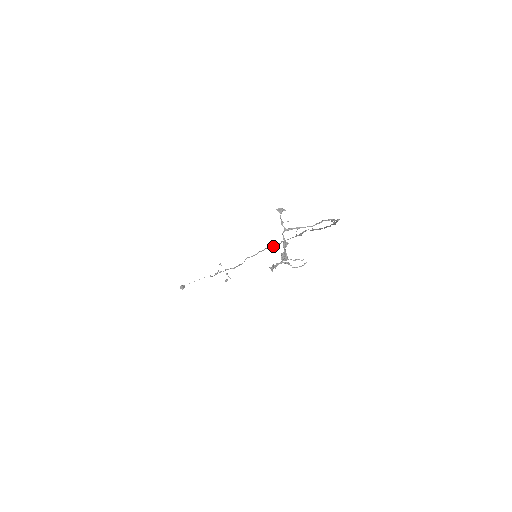
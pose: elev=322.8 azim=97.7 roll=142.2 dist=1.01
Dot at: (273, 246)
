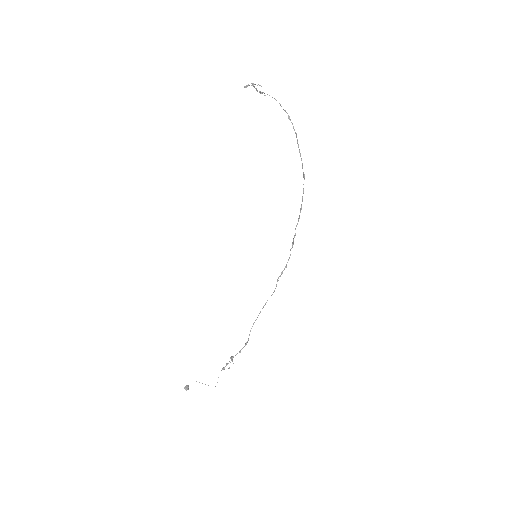
Dot at: (275, 288)
